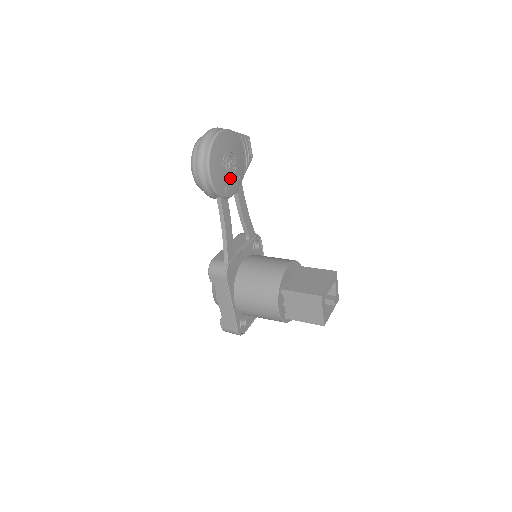
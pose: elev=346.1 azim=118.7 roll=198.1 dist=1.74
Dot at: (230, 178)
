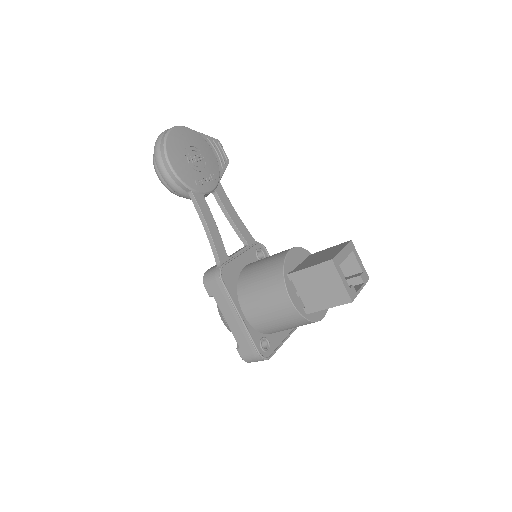
Dot at: (200, 173)
